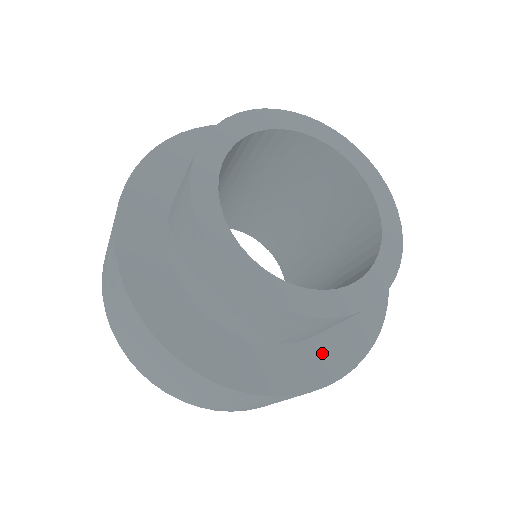
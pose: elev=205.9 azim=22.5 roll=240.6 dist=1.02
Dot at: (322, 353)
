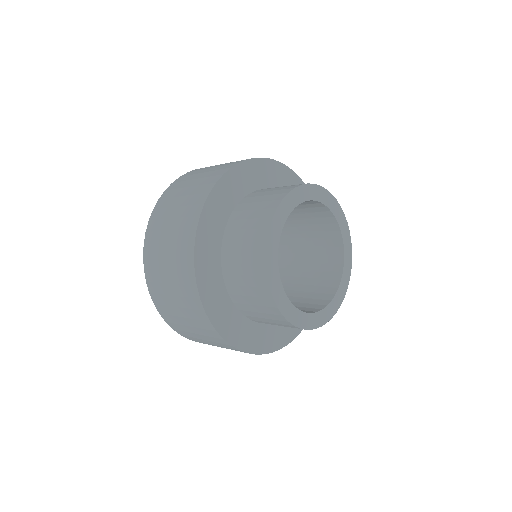
Dot at: (276, 333)
